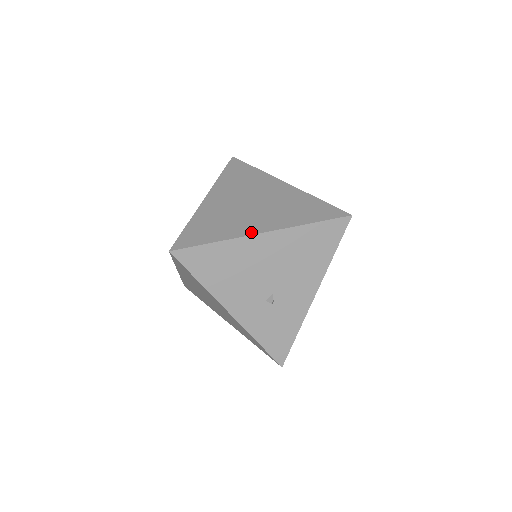
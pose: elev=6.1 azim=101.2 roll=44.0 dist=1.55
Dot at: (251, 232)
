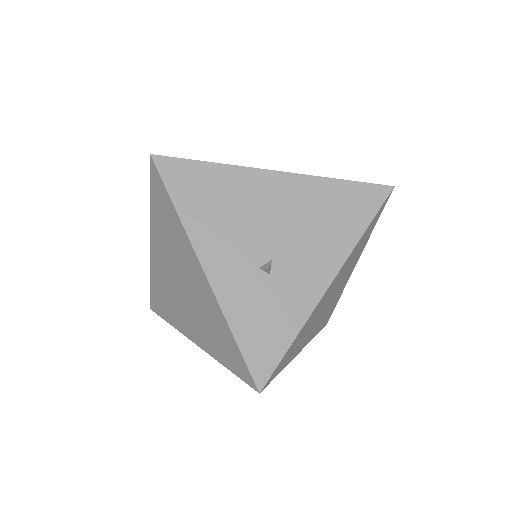
Dot at: occluded
